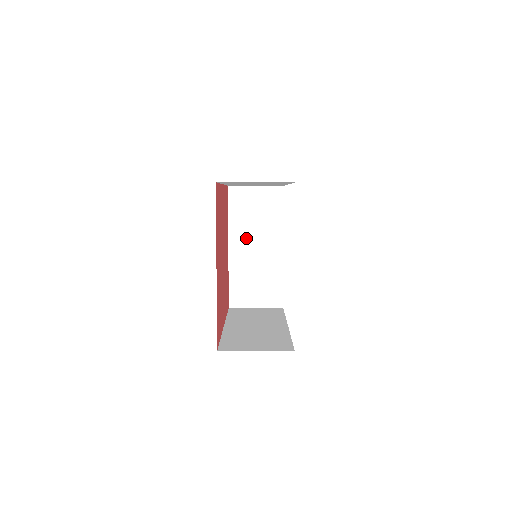
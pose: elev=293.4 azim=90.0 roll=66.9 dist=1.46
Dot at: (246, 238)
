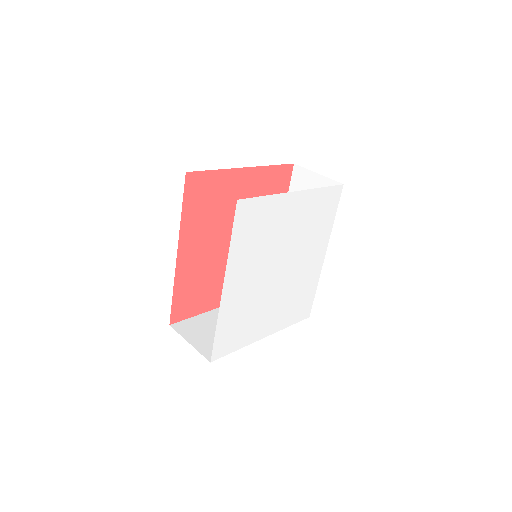
Dot at: occluded
